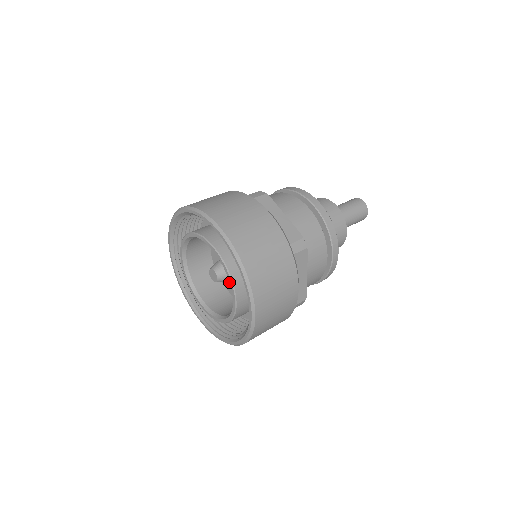
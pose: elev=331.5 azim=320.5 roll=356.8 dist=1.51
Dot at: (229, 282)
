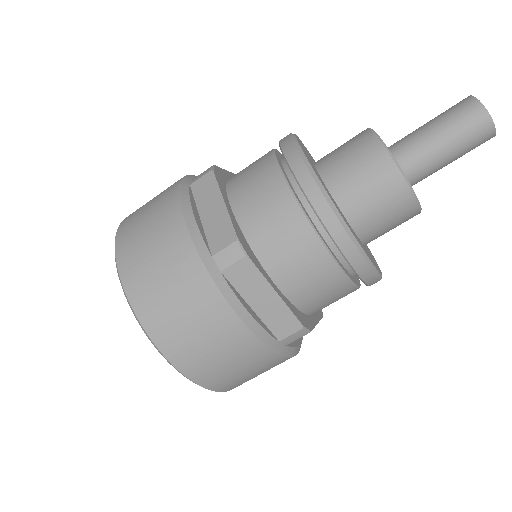
Dot at: occluded
